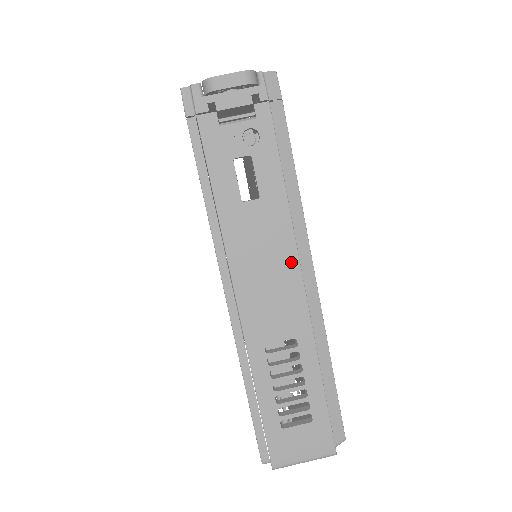
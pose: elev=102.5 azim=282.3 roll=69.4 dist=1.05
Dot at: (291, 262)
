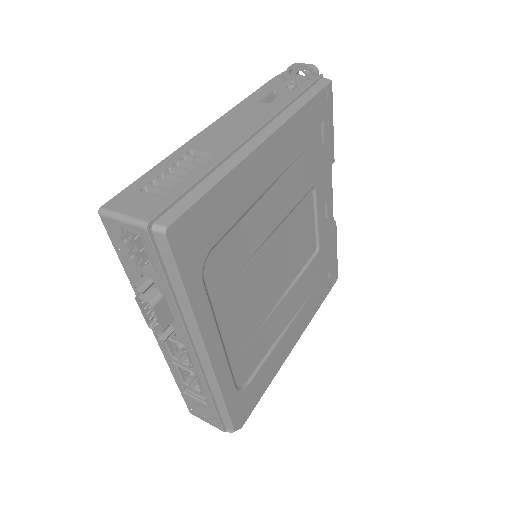
Dot at: (255, 126)
